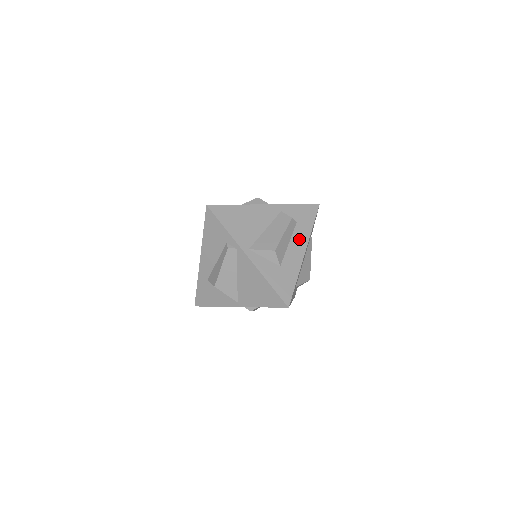
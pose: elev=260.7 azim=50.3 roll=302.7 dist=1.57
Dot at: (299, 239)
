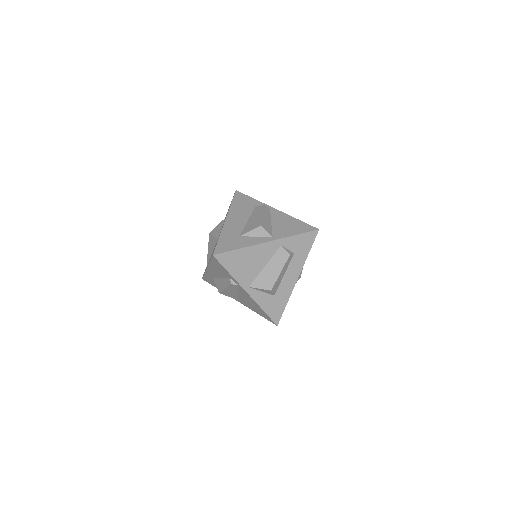
Dot at: (294, 268)
